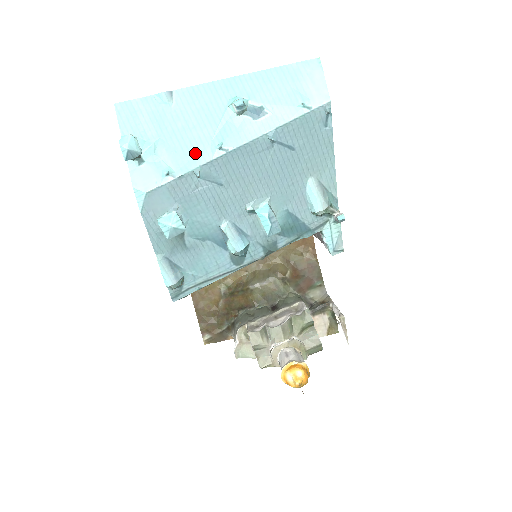
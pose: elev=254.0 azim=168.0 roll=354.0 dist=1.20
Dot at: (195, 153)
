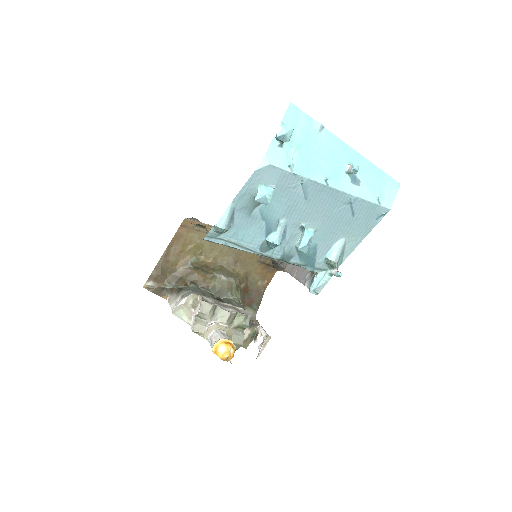
Dot at: (311, 170)
